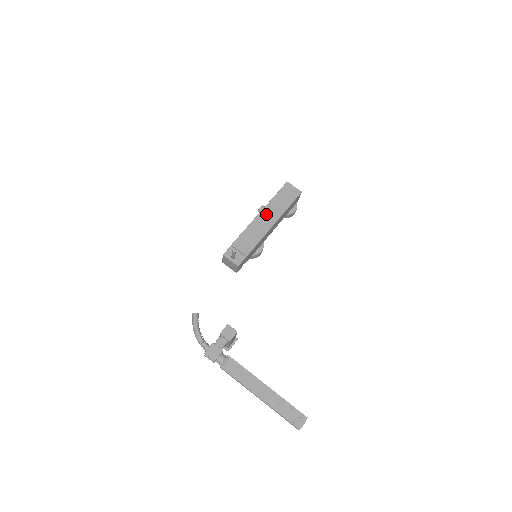
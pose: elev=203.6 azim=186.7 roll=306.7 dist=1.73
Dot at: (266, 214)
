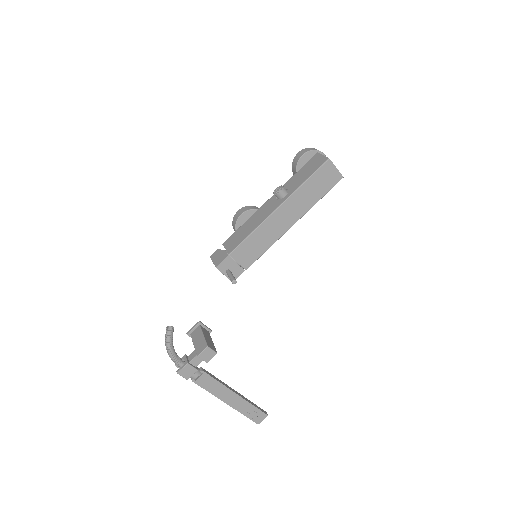
Dot at: (286, 211)
